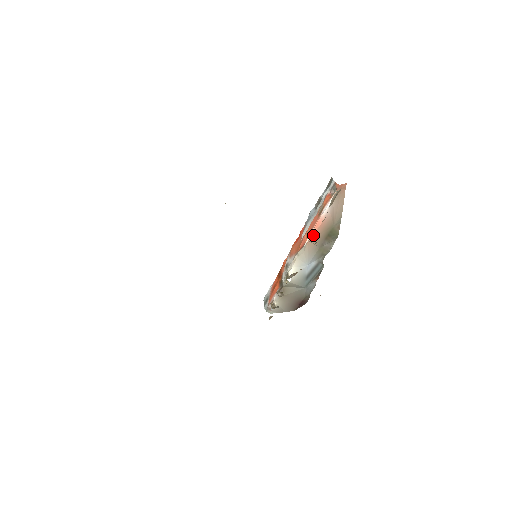
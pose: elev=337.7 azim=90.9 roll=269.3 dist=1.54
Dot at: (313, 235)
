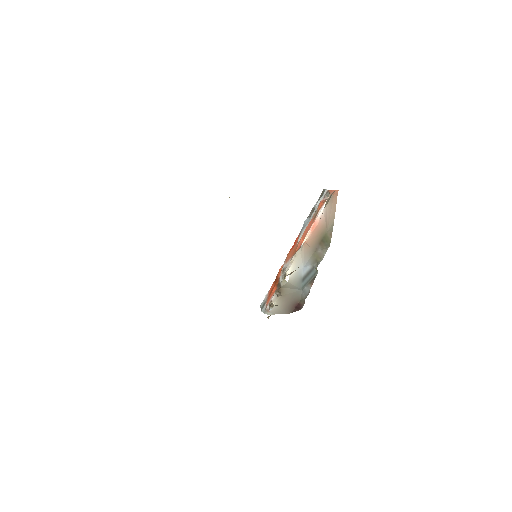
Dot at: (309, 237)
